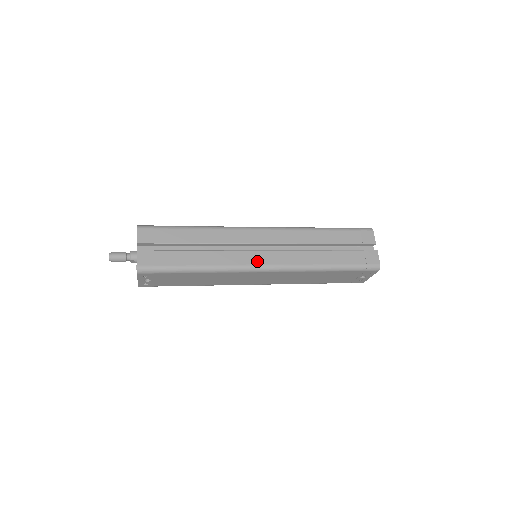
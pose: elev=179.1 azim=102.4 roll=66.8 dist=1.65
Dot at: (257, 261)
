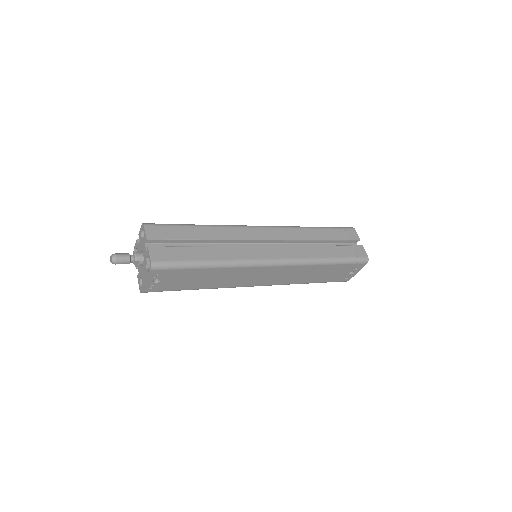
Dot at: (265, 255)
